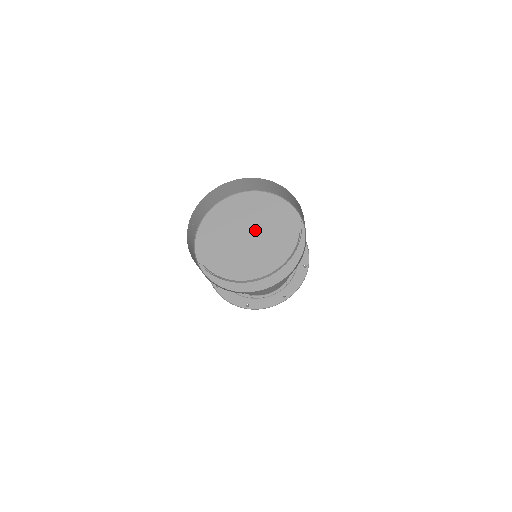
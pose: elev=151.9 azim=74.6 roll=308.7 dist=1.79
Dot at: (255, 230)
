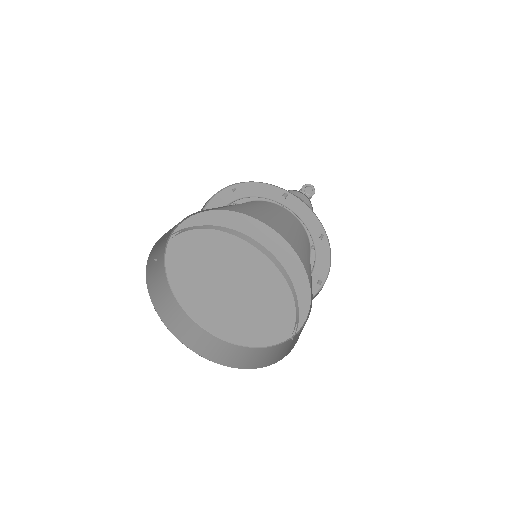
Dot at: (243, 276)
